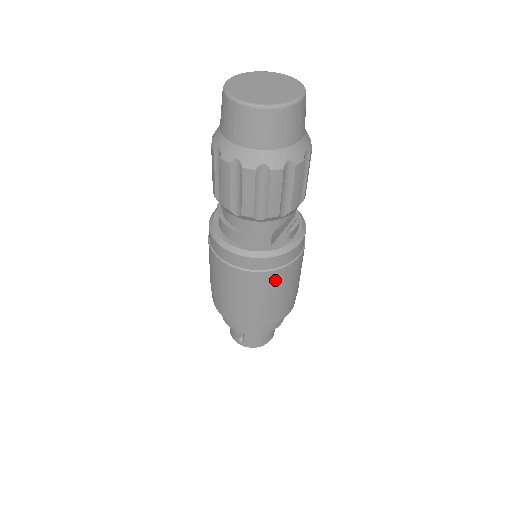
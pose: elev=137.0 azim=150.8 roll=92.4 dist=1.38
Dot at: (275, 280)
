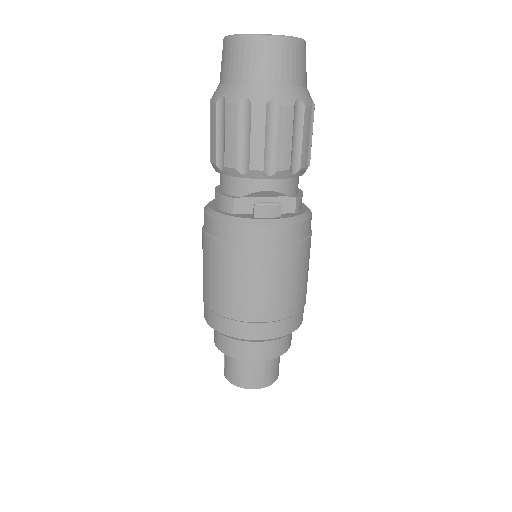
Dot at: (229, 260)
